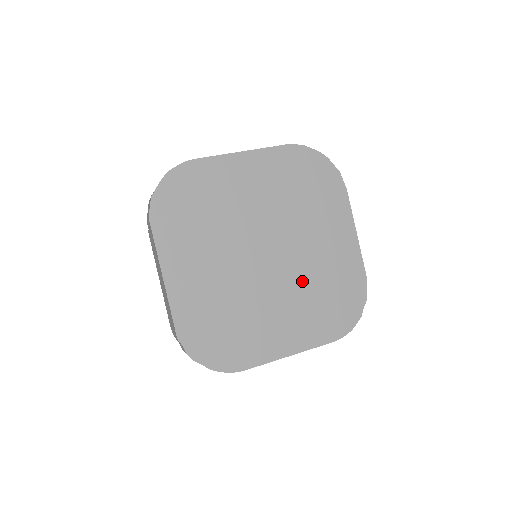
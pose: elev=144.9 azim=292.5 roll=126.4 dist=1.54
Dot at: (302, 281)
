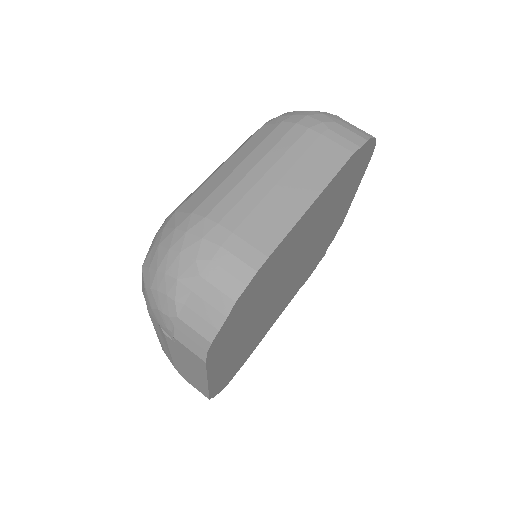
Dot at: (303, 270)
